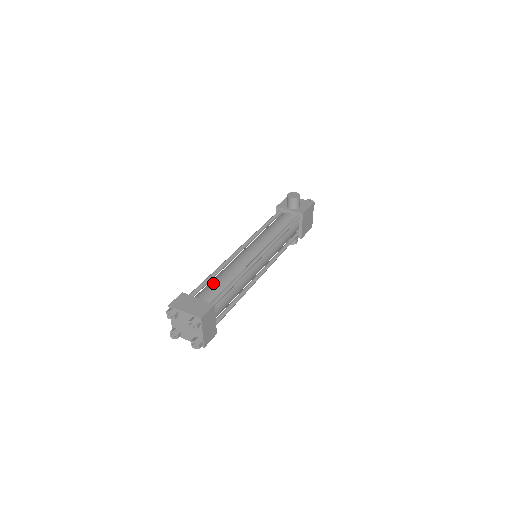
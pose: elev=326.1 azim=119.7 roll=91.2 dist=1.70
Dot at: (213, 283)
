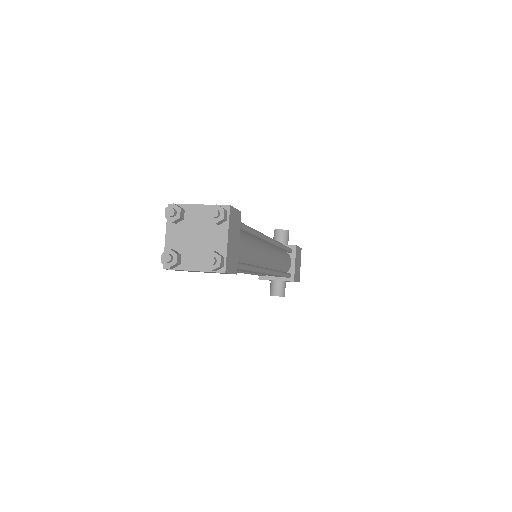
Dot at: occluded
